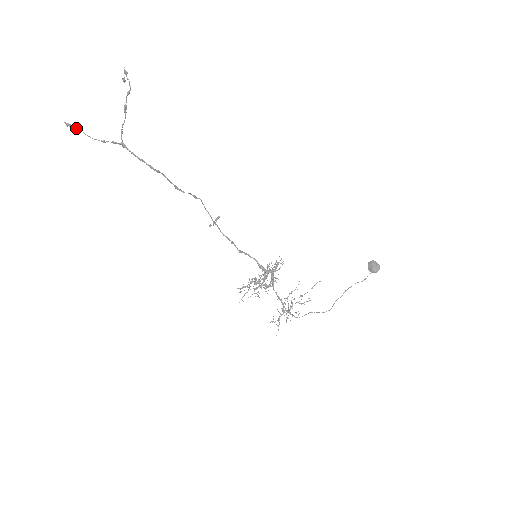
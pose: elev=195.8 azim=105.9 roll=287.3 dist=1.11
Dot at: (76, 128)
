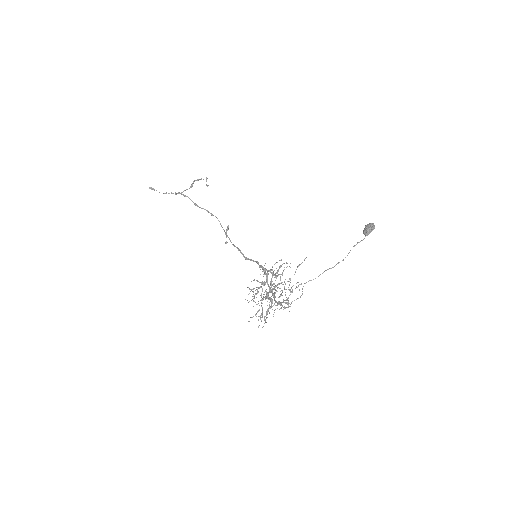
Dot at: (154, 189)
